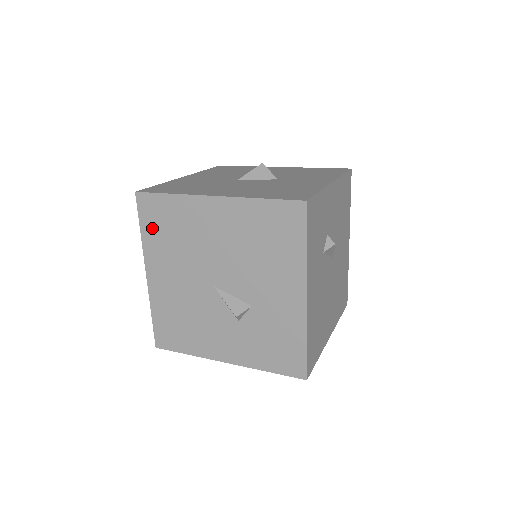
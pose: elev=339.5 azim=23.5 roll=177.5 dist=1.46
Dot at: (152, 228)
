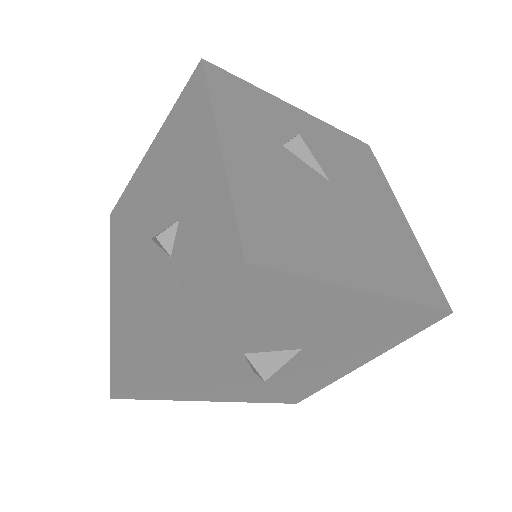
Dot at: (117, 234)
